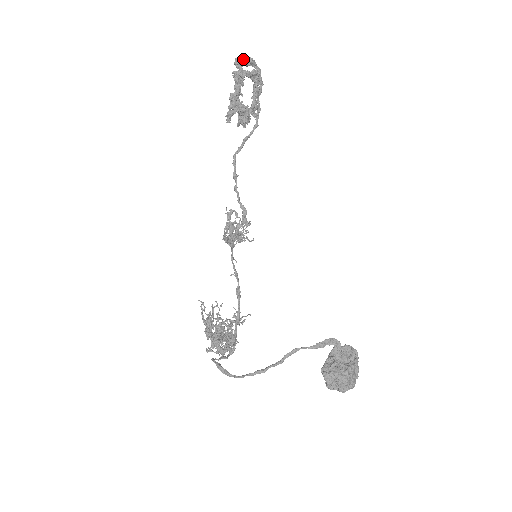
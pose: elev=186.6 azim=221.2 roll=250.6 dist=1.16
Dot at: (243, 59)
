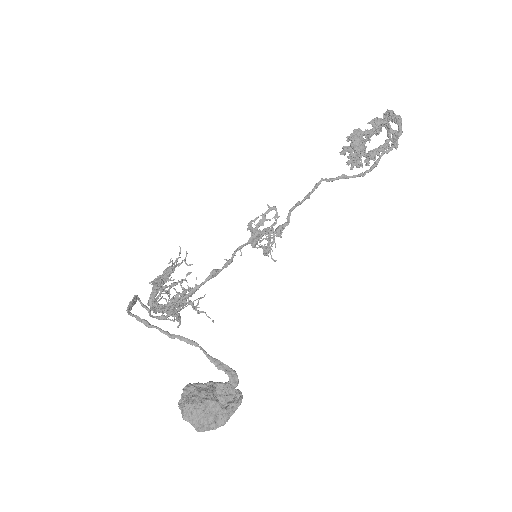
Dot at: (393, 112)
